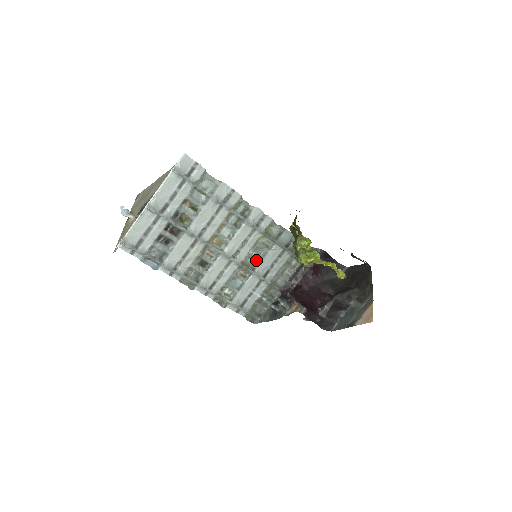
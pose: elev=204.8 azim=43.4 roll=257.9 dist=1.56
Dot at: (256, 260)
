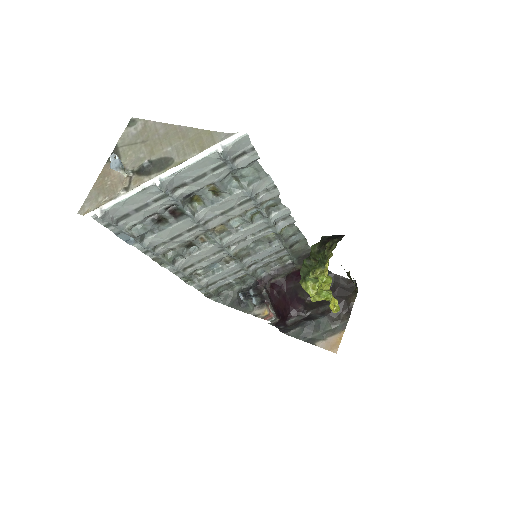
Dot at: (250, 252)
